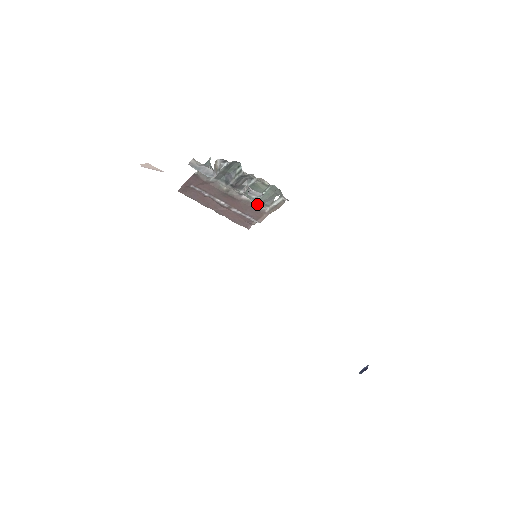
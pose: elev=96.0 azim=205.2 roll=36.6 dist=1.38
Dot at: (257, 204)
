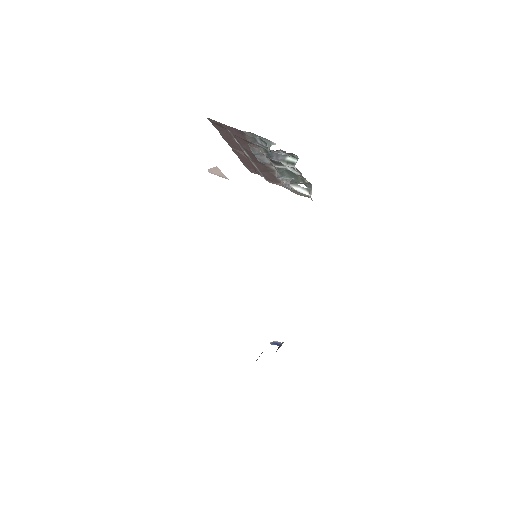
Dot at: occluded
